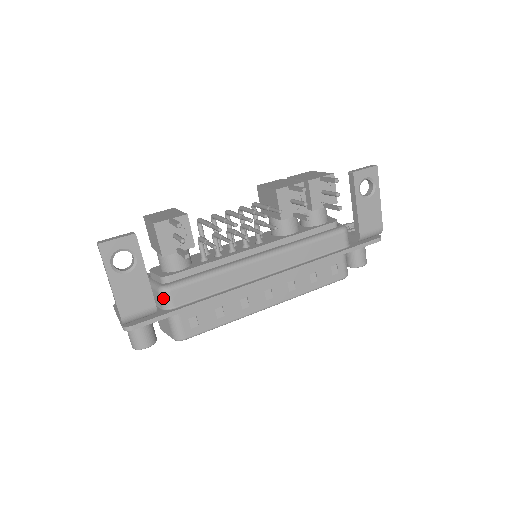
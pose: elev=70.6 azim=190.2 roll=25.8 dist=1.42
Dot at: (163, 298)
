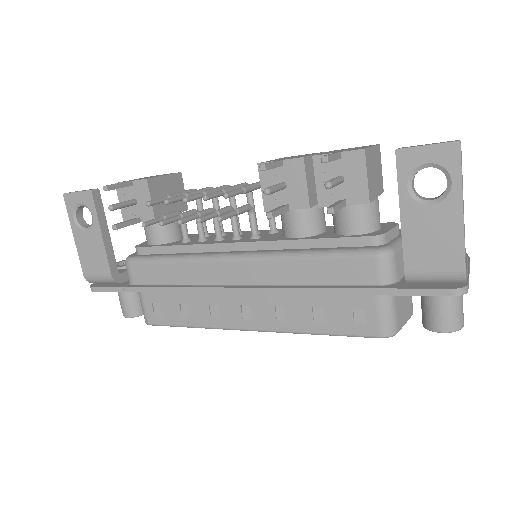
Dot at: (127, 269)
